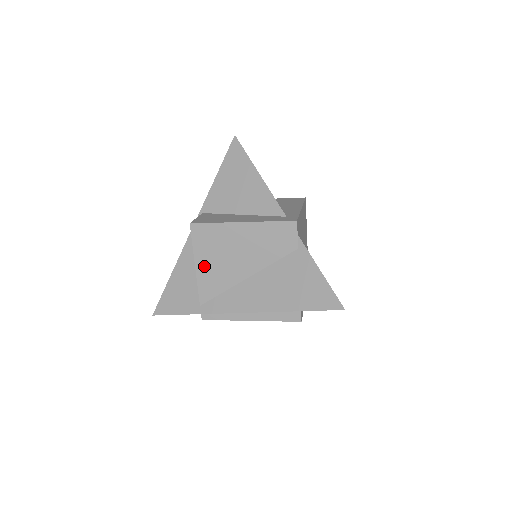
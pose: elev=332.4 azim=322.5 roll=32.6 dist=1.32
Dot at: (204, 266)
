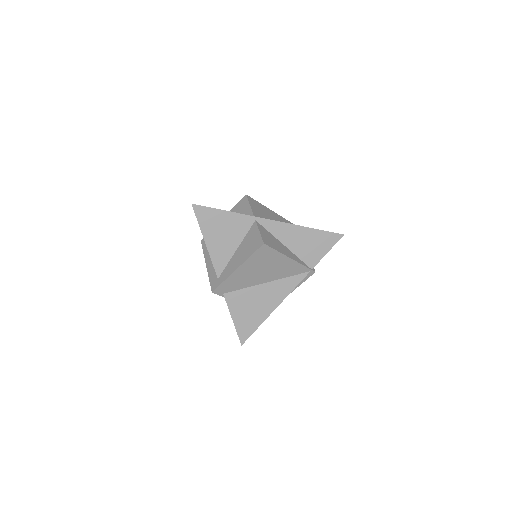
Dot at: occluded
